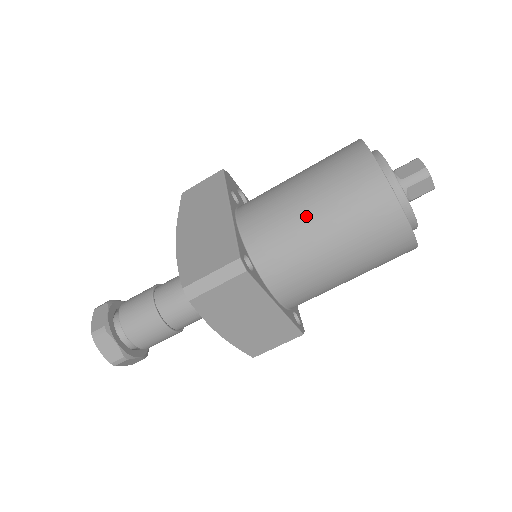
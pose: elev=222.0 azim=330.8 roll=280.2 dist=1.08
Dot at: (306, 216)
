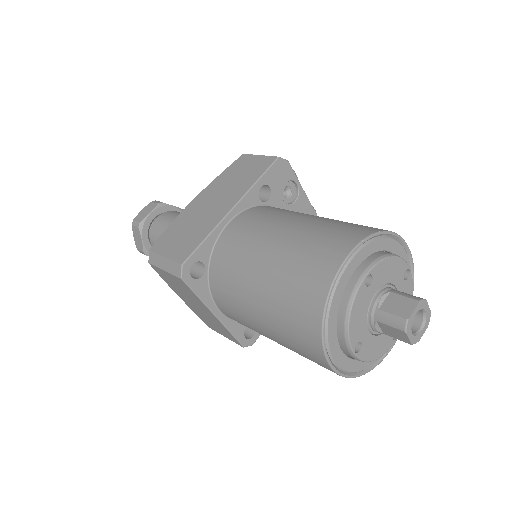
Dot at: (256, 272)
